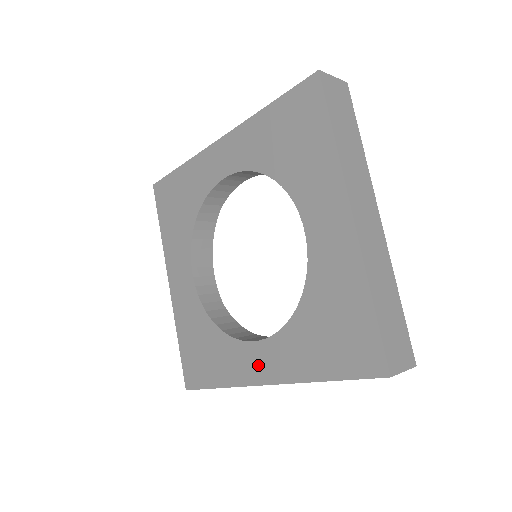
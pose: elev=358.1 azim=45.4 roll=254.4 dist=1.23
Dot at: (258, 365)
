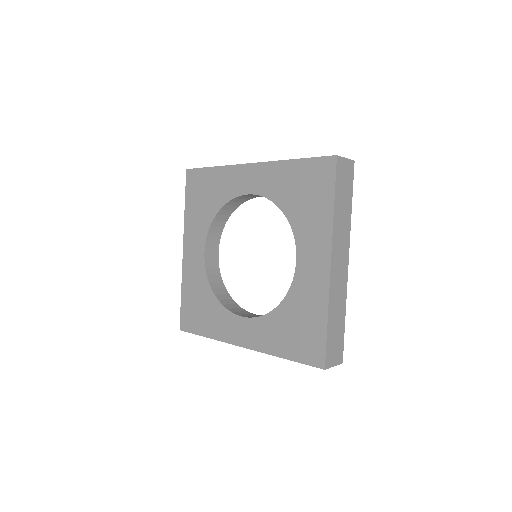
Dot at: (240, 333)
